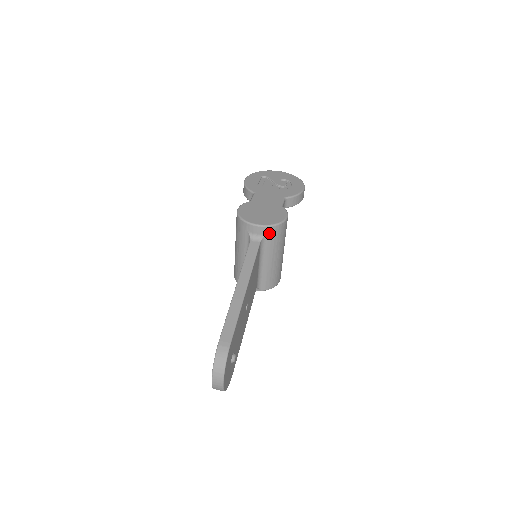
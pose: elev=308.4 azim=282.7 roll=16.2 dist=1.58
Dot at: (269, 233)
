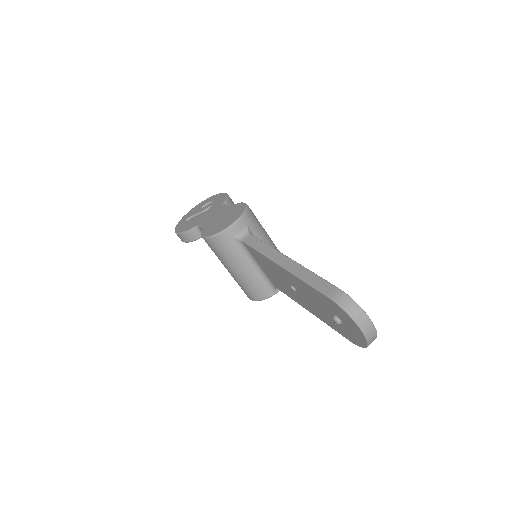
Dot at: (248, 221)
